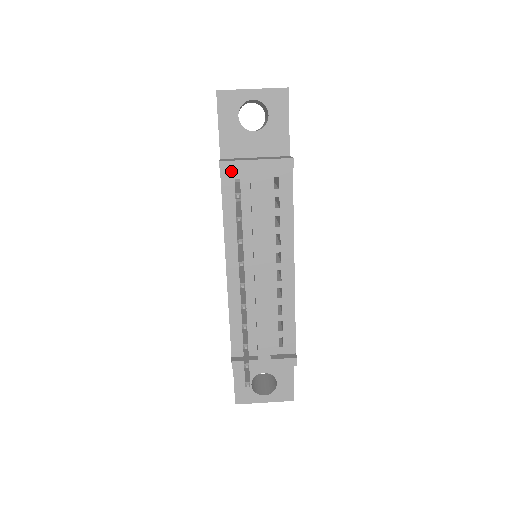
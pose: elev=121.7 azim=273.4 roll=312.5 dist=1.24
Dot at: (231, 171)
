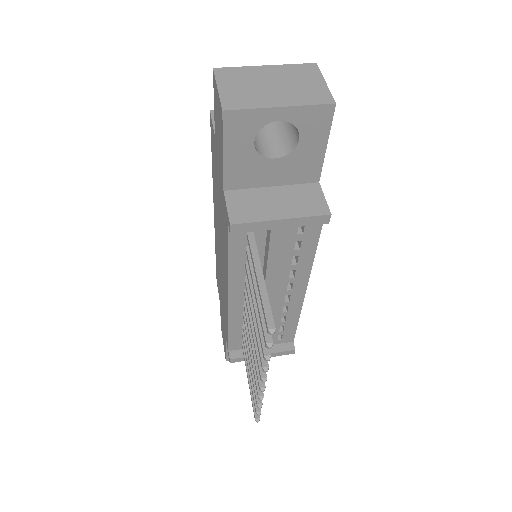
Dot at: occluded
